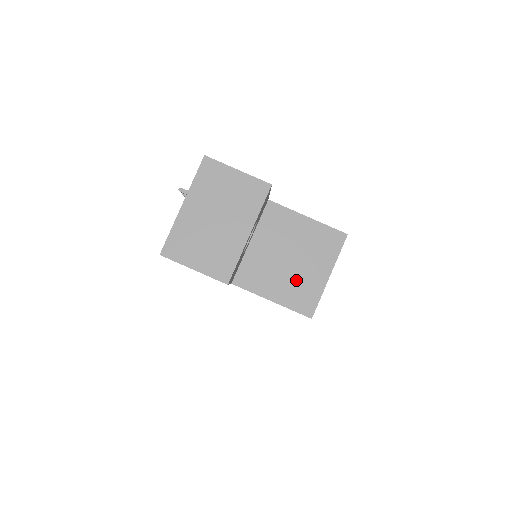
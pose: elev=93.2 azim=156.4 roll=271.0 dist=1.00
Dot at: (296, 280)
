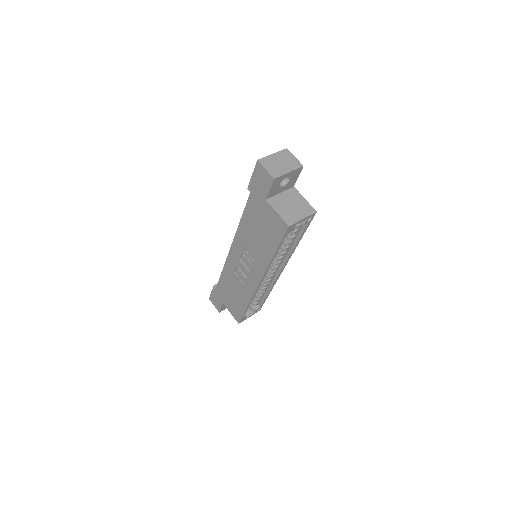
Dot at: (290, 213)
